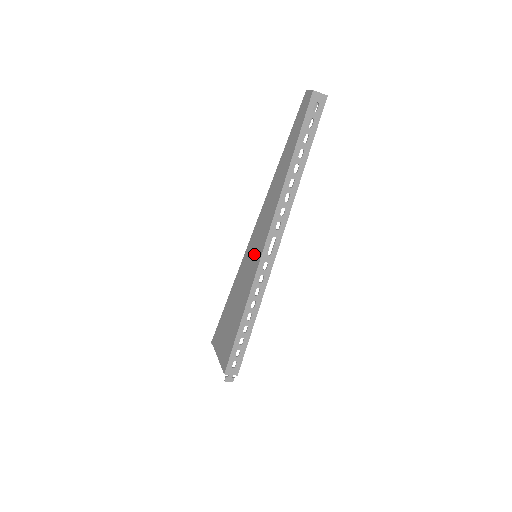
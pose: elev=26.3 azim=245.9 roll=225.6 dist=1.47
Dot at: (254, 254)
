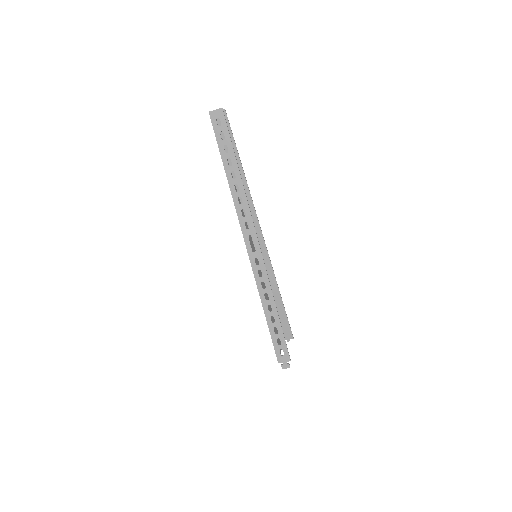
Dot at: occluded
